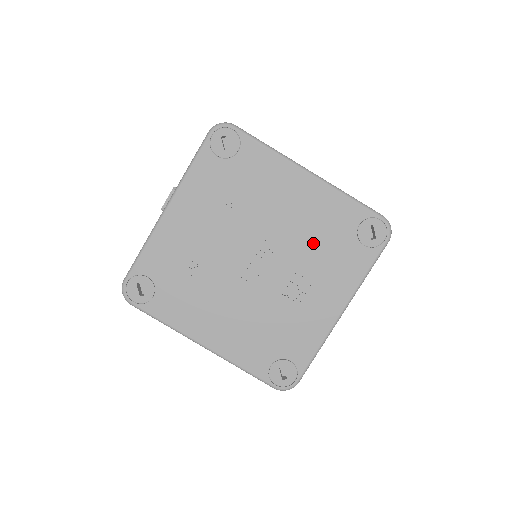
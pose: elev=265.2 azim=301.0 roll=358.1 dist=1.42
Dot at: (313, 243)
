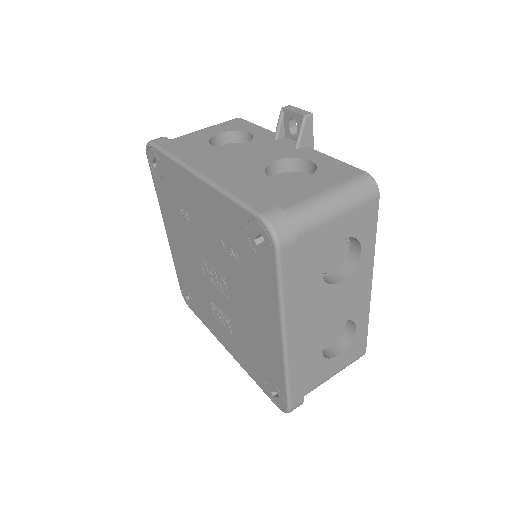
Dot at: (246, 335)
